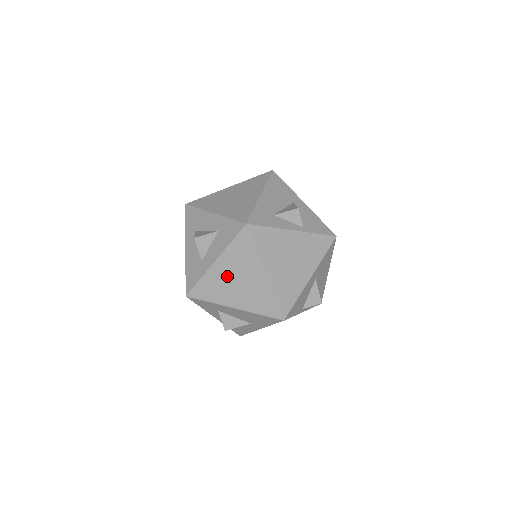
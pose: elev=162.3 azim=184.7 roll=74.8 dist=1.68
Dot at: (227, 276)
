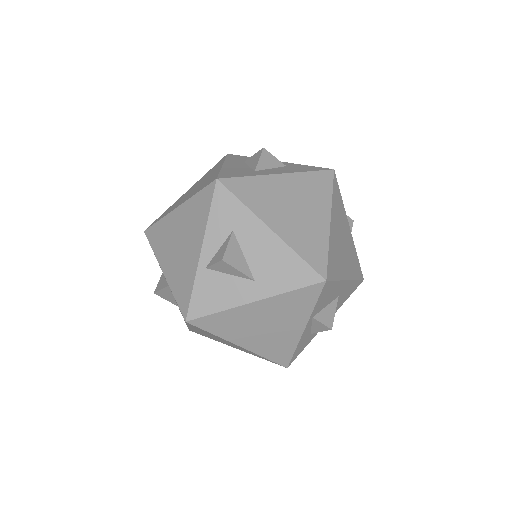
Dot at: (285, 194)
